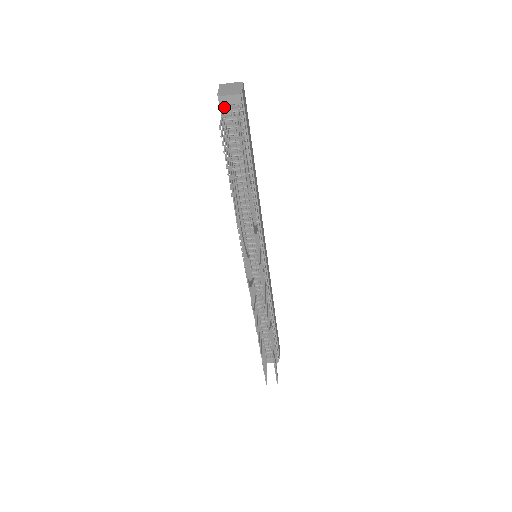
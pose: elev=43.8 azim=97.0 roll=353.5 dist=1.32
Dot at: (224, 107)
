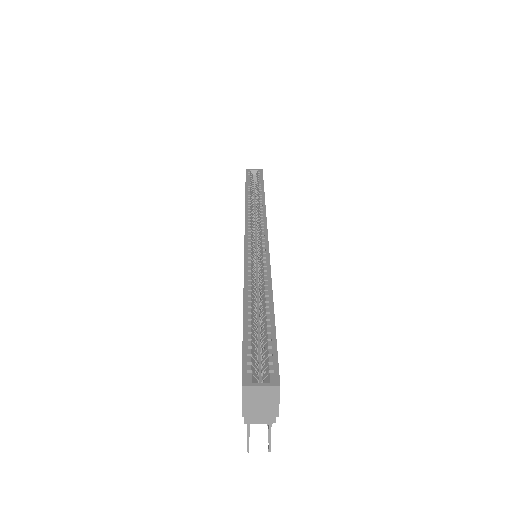
Dot at: occluded
